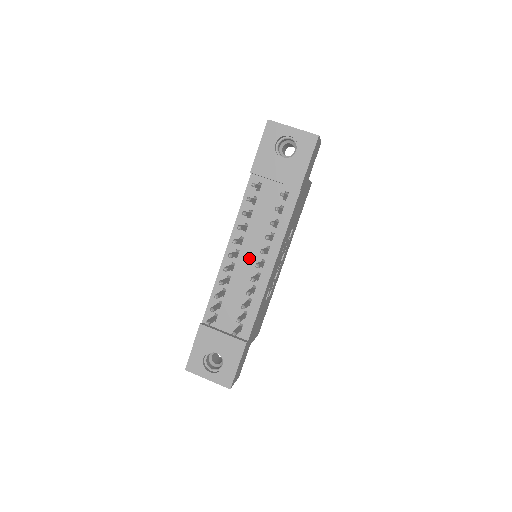
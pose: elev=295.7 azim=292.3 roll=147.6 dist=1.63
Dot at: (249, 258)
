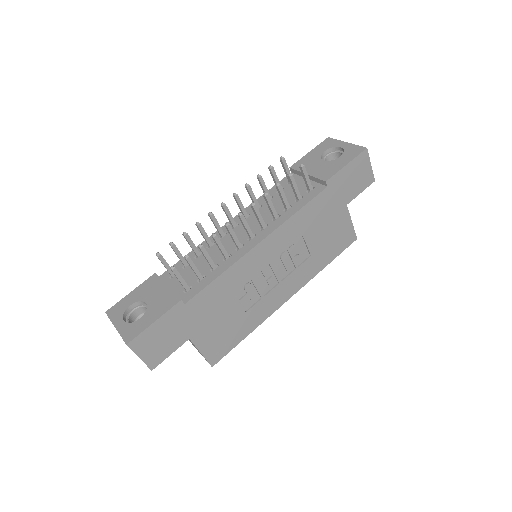
Dot at: (243, 231)
